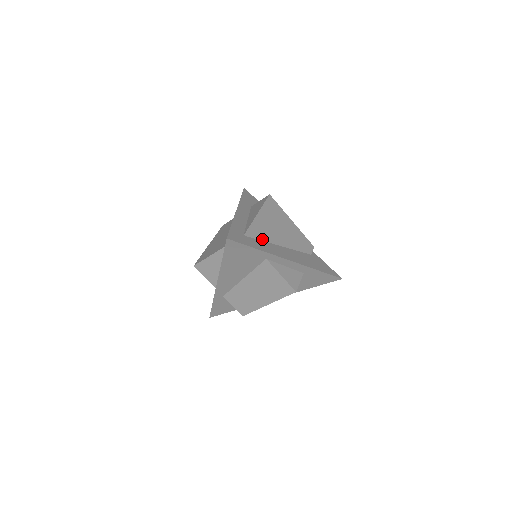
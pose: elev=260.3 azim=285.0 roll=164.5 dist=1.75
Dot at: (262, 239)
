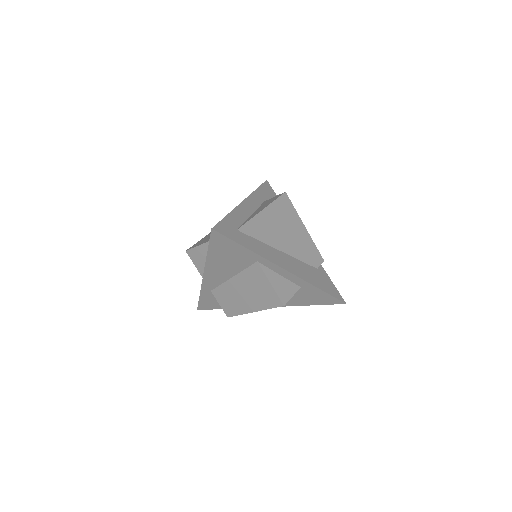
Dot at: (259, 239)
